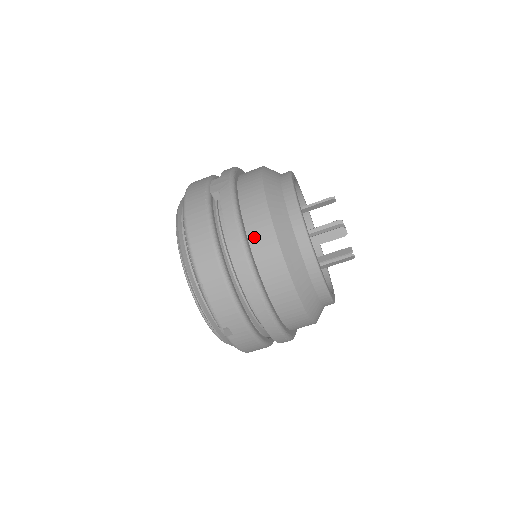
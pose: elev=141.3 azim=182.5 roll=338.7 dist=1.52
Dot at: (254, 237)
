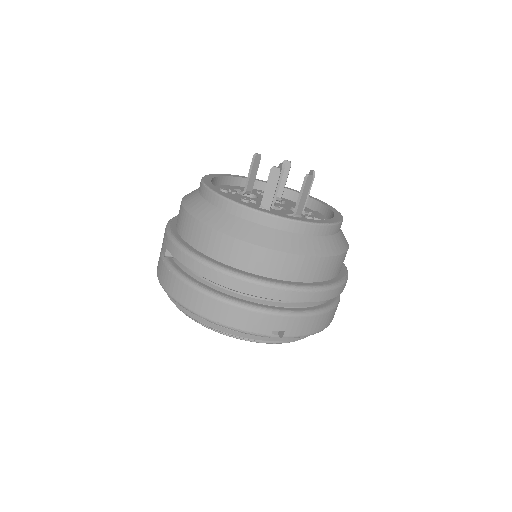
Dot at: (212, 252)
